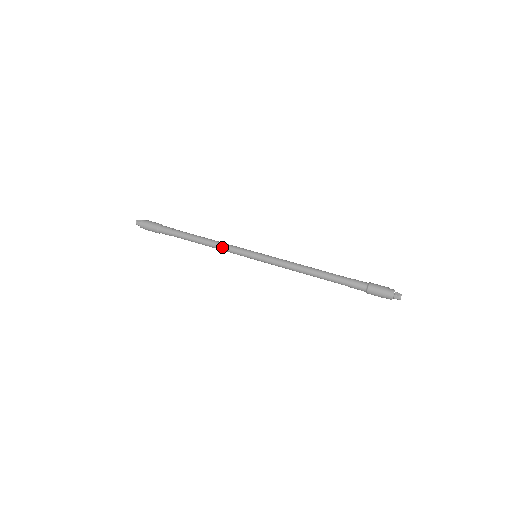
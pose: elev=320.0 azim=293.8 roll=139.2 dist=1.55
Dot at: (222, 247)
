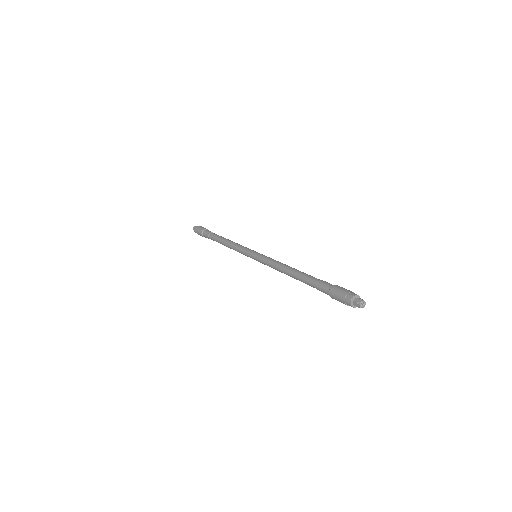
Dot at: (234, 248)
